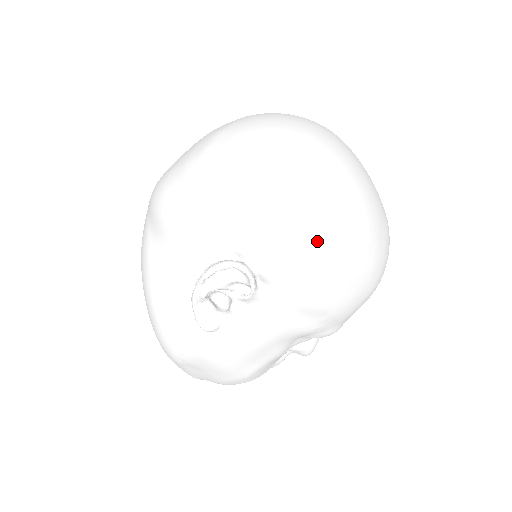
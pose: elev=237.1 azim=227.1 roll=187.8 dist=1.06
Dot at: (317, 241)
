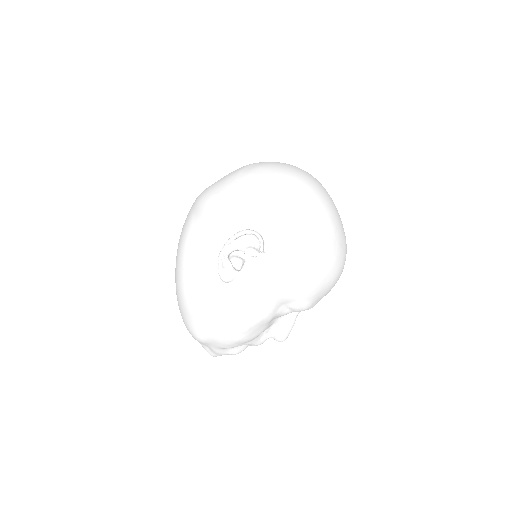
Dot at: (305, 225)
